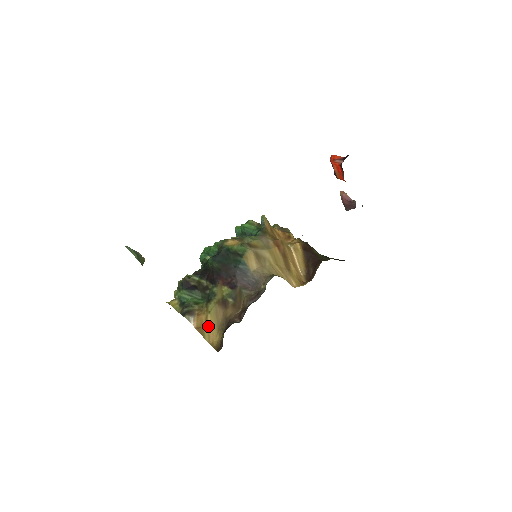
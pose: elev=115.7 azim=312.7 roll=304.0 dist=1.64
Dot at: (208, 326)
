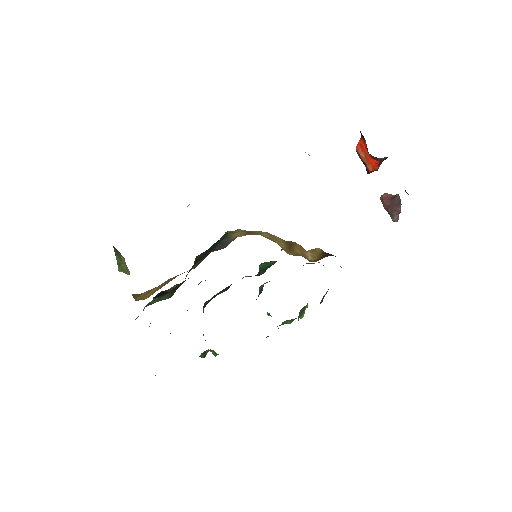
Dot at: (149, 292)
